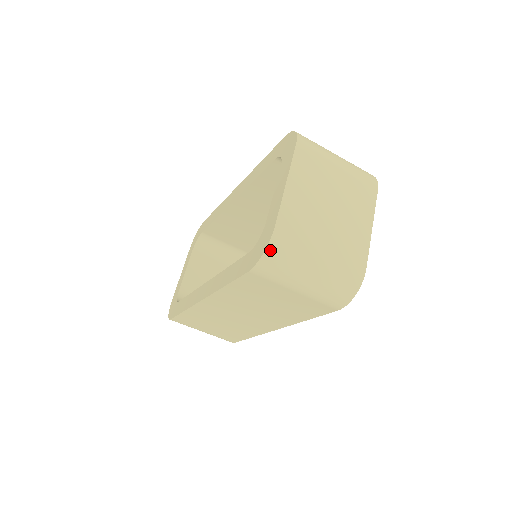
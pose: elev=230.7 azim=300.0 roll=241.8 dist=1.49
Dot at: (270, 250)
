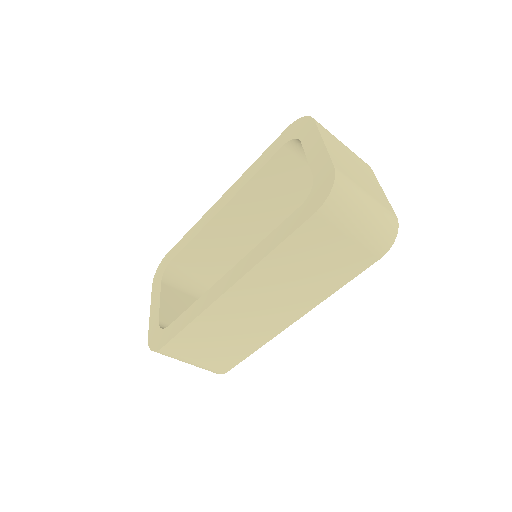
Dot at: (336, 186)
